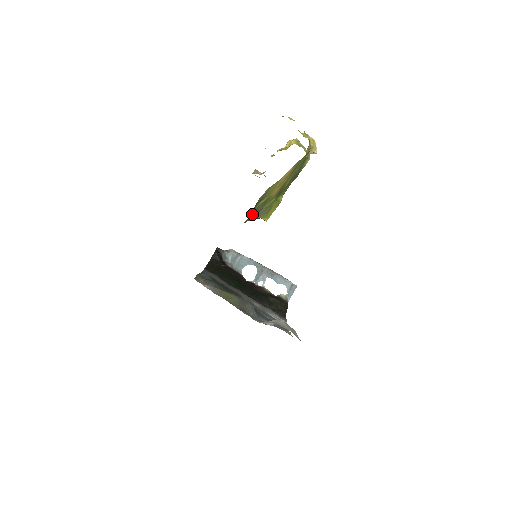
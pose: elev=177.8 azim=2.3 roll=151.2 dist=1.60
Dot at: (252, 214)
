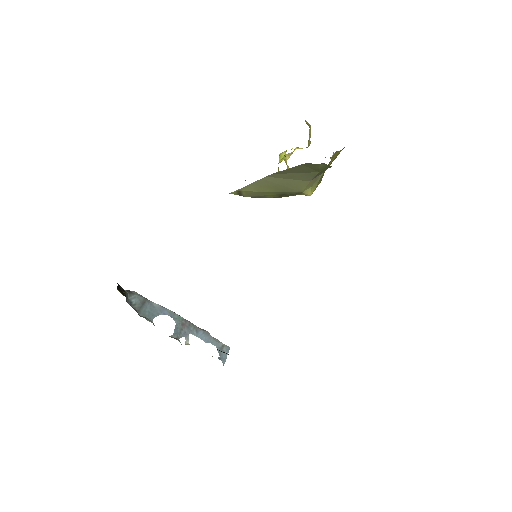
Dot at: occluded
